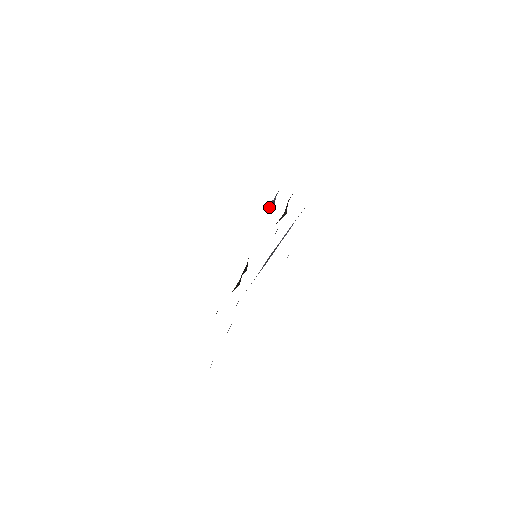
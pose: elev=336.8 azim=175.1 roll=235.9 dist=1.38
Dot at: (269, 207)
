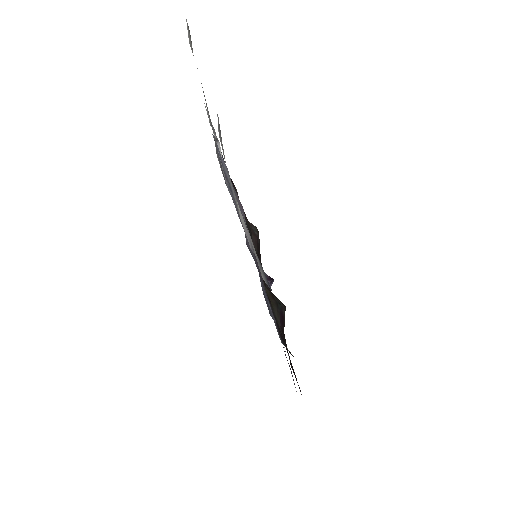
Dot at: occluded
